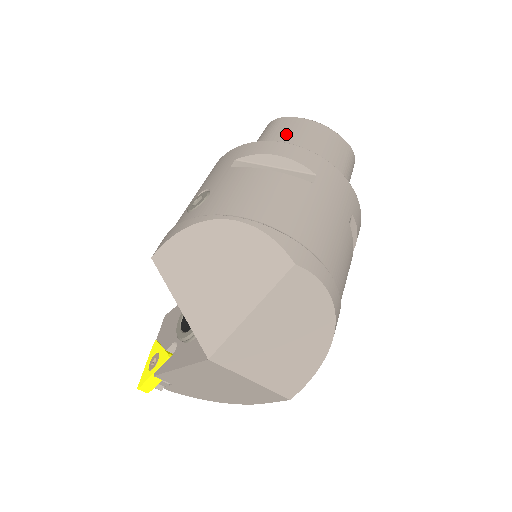
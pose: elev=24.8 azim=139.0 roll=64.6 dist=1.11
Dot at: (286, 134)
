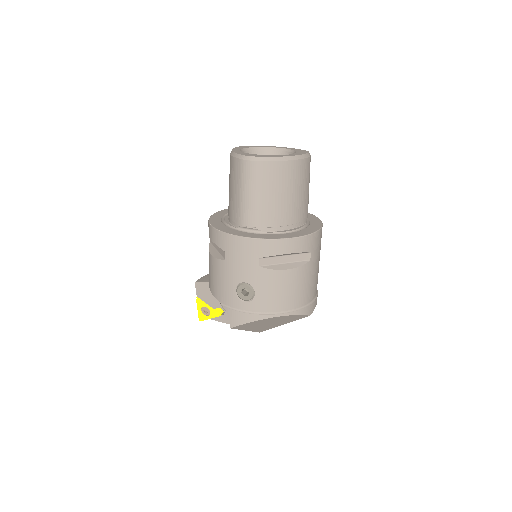
Dot at: (273, 190)
